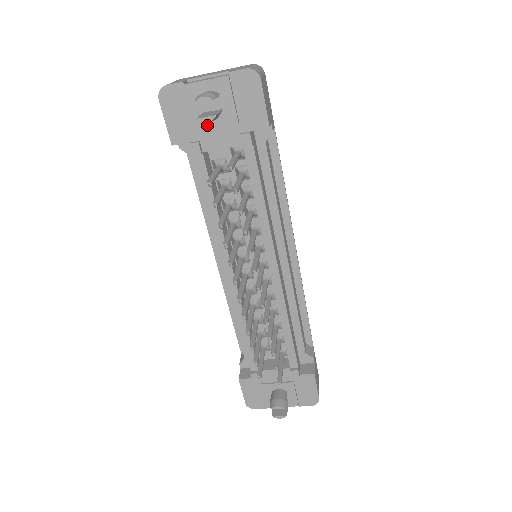
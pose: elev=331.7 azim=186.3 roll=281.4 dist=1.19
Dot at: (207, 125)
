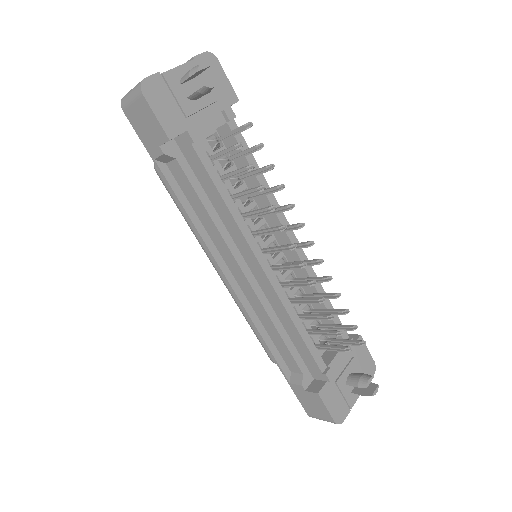
Dot at: (194, 109)
